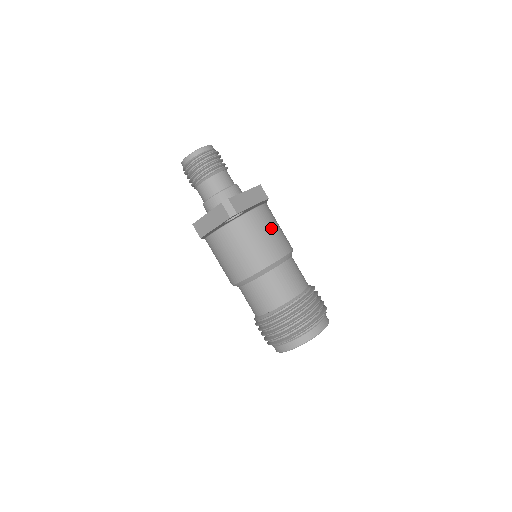
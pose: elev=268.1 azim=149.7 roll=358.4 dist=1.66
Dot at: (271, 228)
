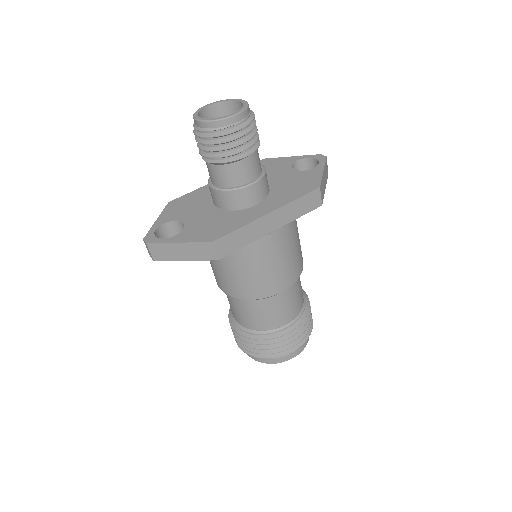
Dot at: (241, 269)
